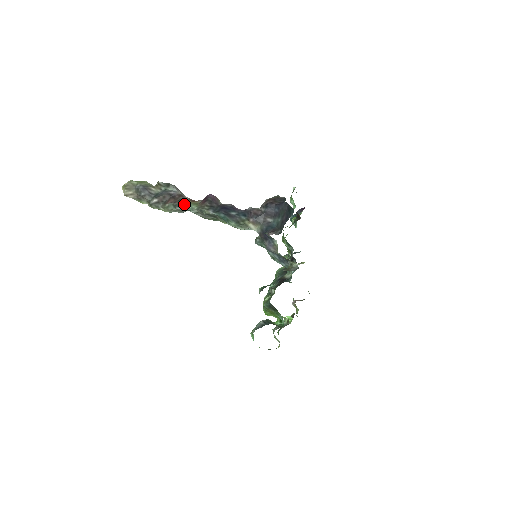
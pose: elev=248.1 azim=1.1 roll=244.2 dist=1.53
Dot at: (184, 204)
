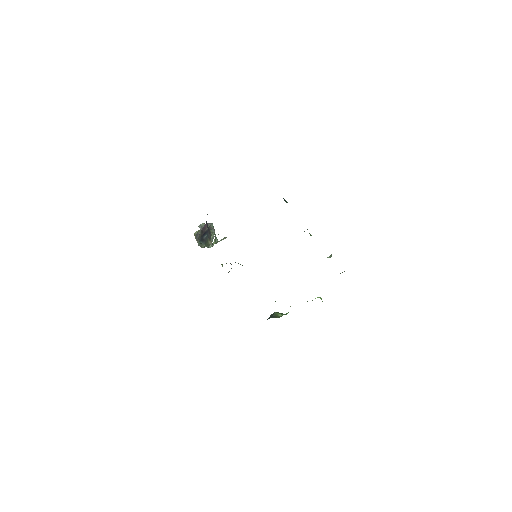
Dot at: occluded
